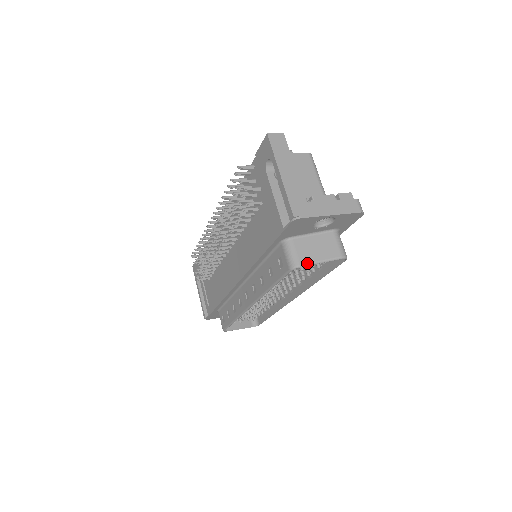
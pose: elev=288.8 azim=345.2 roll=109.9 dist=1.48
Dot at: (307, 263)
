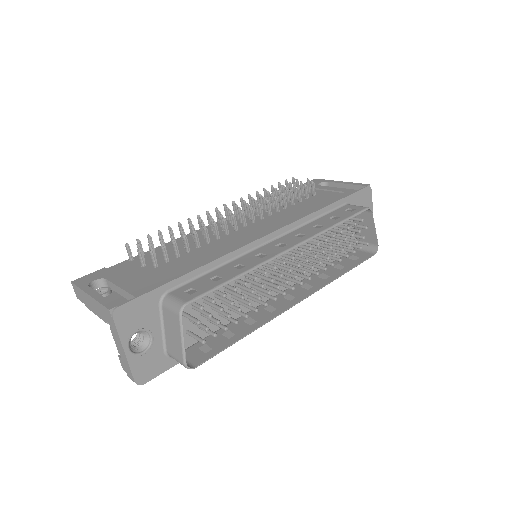
Dot at: (372, 217)
